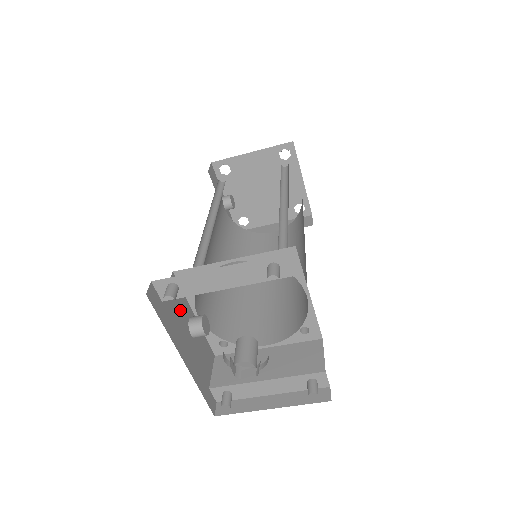
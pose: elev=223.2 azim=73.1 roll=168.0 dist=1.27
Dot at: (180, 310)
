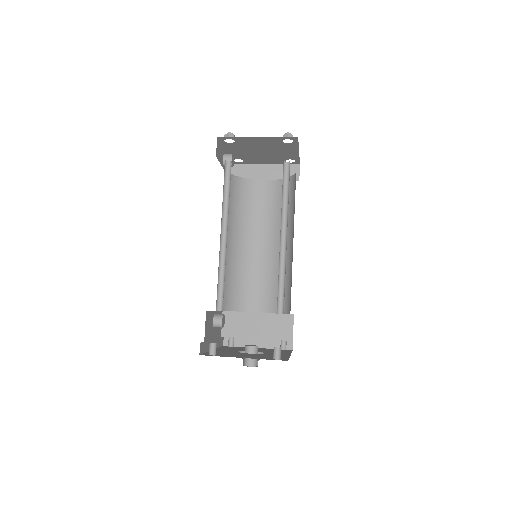
Dot at: (210, 325)
